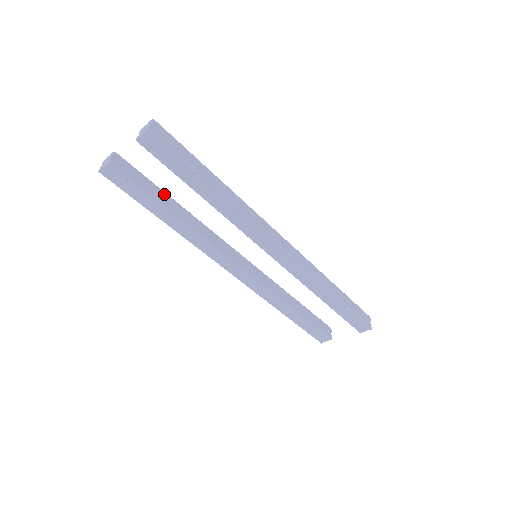
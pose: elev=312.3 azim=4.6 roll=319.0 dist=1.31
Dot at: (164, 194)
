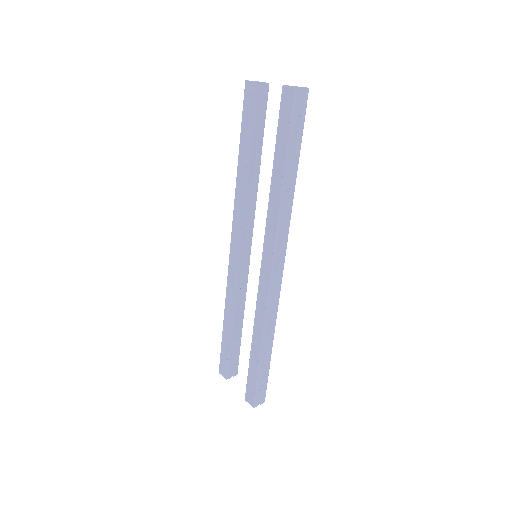
Dot at: (261, 145)
